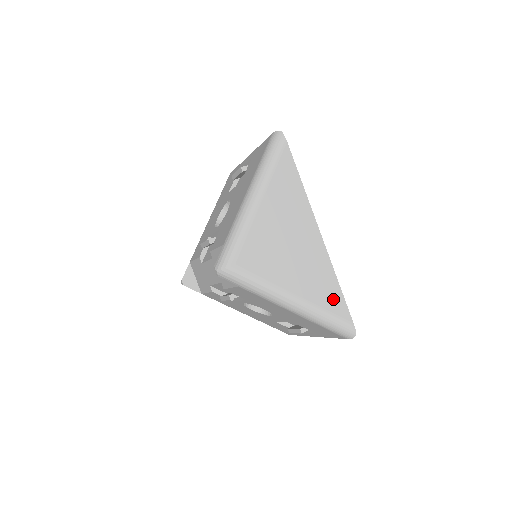
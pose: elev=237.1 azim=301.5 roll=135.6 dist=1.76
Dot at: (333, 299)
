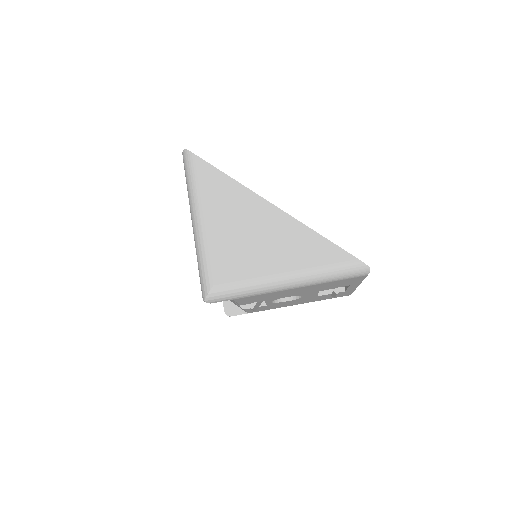
Dot at: (323, 252)
